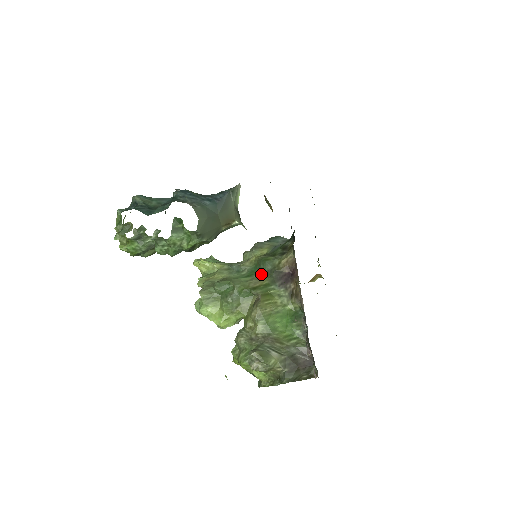
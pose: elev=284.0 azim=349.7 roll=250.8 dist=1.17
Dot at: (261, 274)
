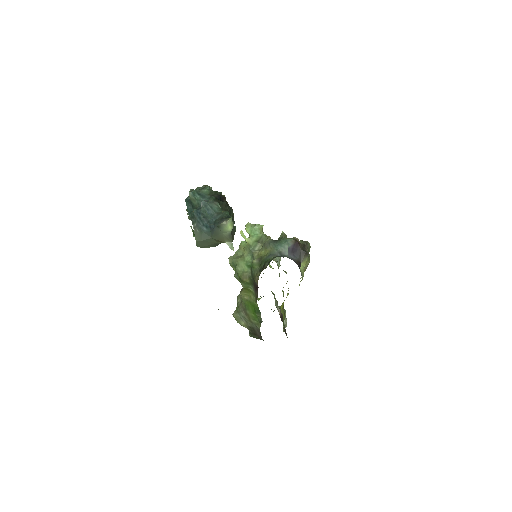
Dot at: occluded
